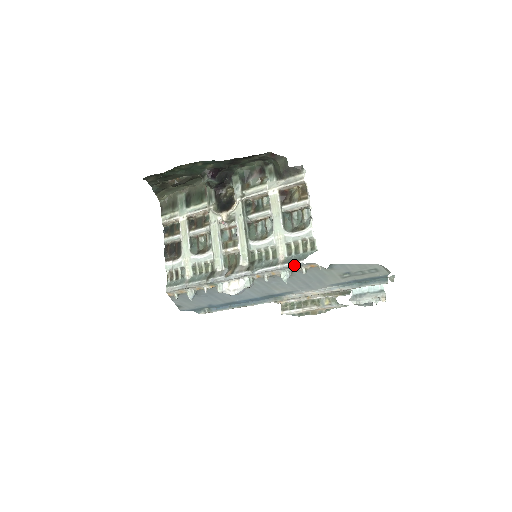
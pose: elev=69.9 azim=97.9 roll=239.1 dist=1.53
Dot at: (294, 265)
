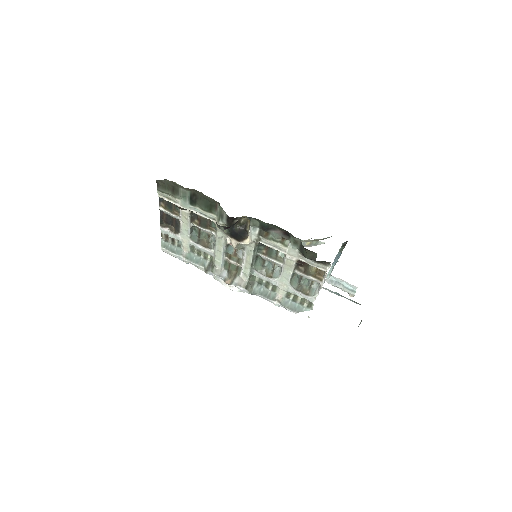
Dot at: (288, 310)
